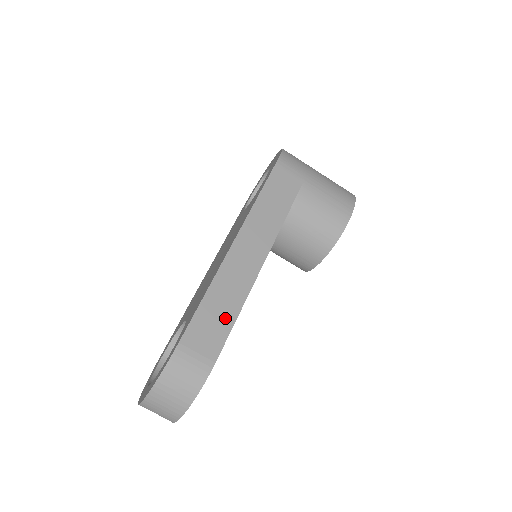
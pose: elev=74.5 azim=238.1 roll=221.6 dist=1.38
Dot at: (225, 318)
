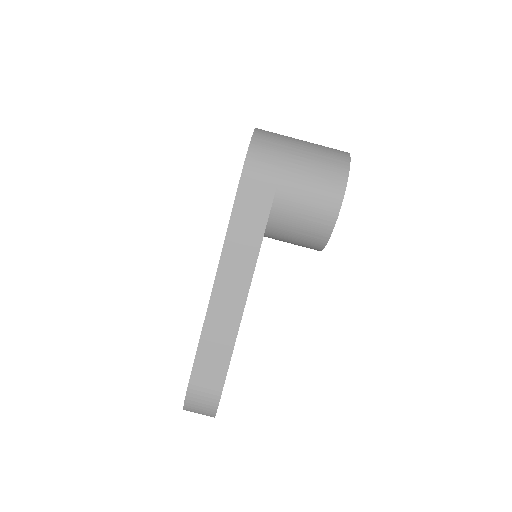
Dot at: (222, 355)
